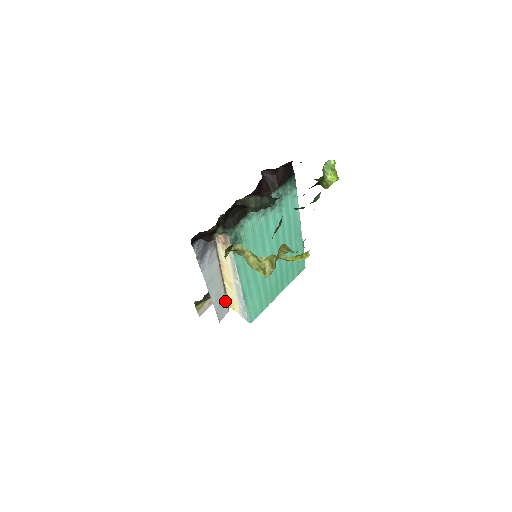
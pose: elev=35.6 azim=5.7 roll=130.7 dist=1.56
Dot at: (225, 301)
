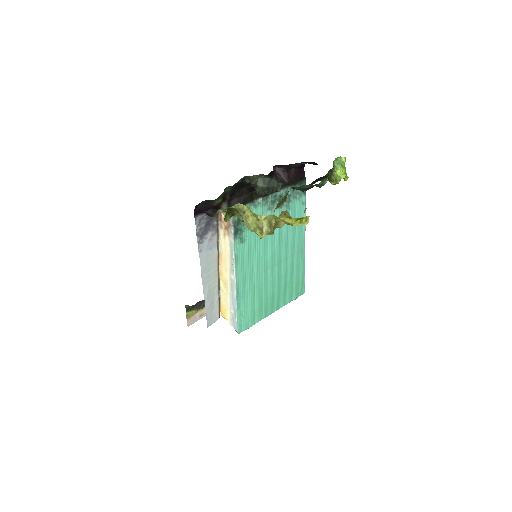
Dot at: (217, 304)
